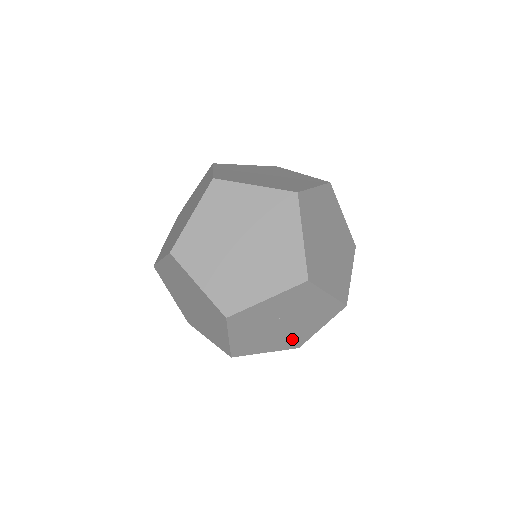
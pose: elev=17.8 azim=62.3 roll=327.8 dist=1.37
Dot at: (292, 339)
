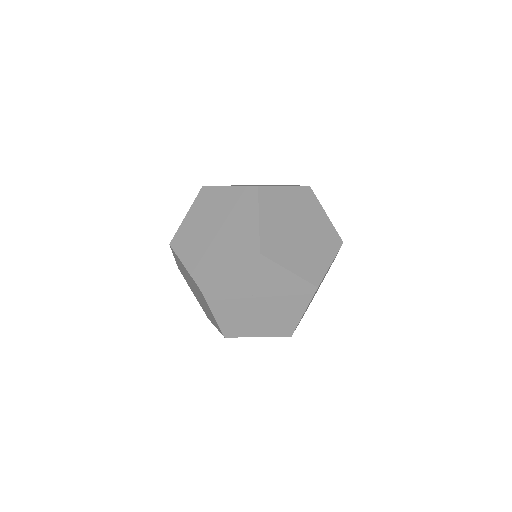
Dot at: (278, 324)
